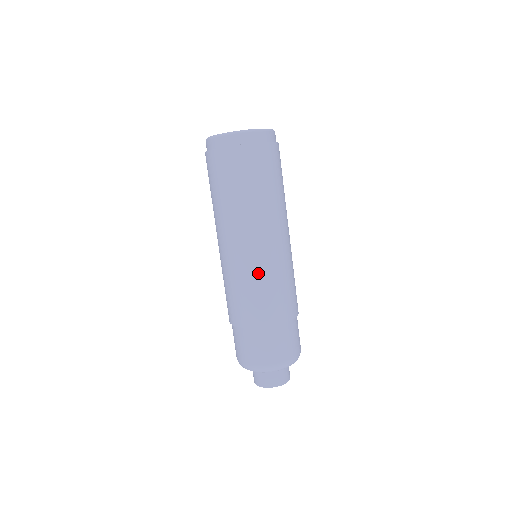
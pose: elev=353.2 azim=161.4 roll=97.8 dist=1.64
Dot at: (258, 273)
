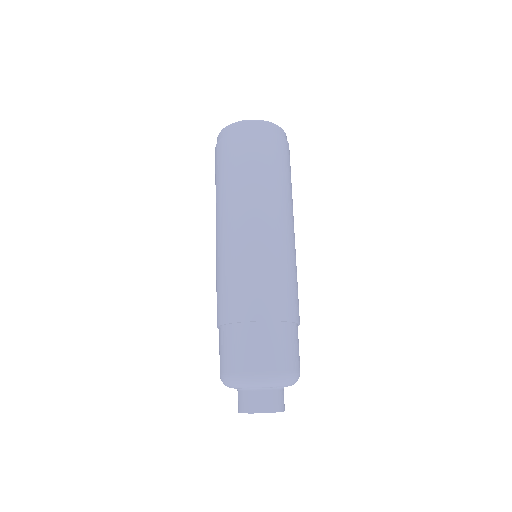
Dot at: (279, 257)
